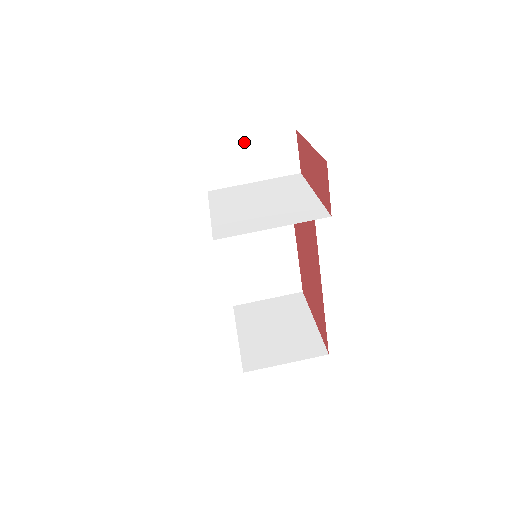
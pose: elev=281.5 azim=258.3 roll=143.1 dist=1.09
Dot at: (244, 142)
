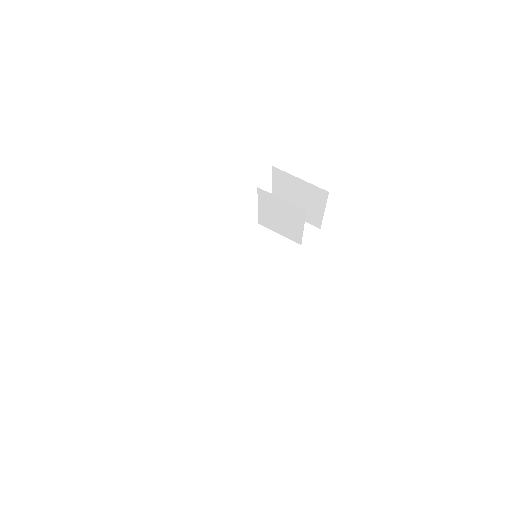
Dot at: occluded
